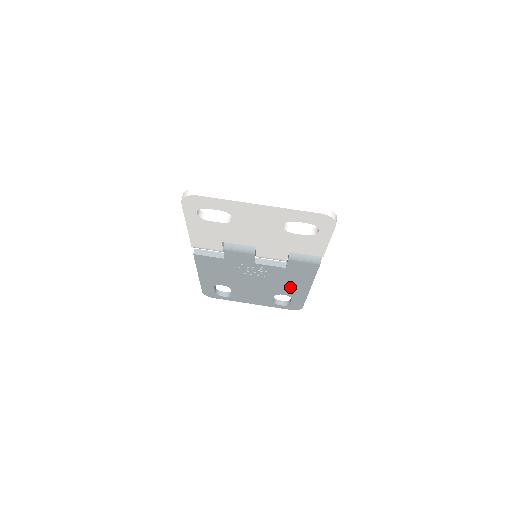
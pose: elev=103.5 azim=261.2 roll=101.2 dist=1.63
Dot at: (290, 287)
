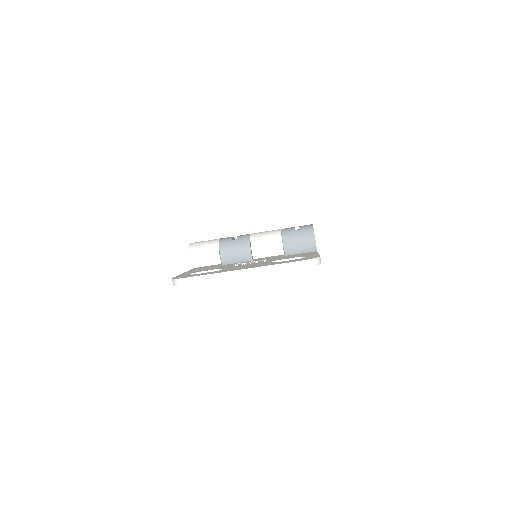
Dot at: occluded
